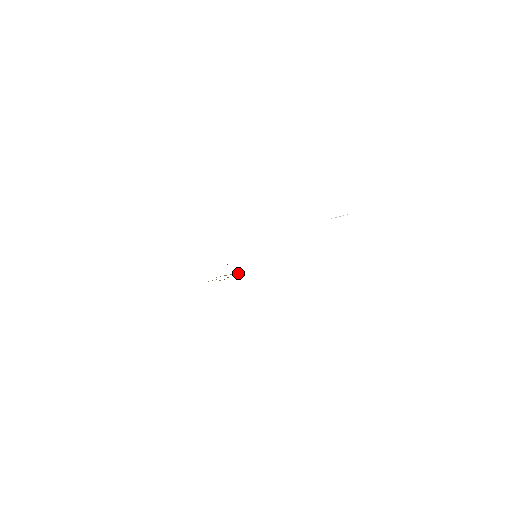
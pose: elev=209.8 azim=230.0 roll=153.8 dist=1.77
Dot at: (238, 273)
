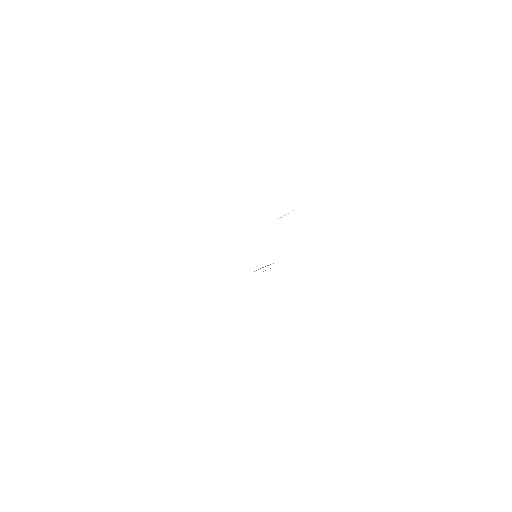
Dot at: occluded
